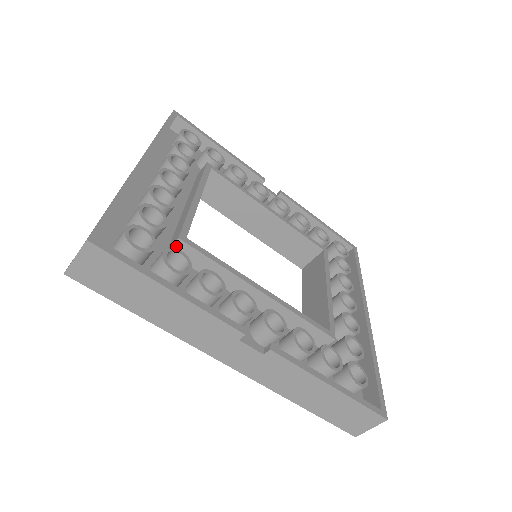
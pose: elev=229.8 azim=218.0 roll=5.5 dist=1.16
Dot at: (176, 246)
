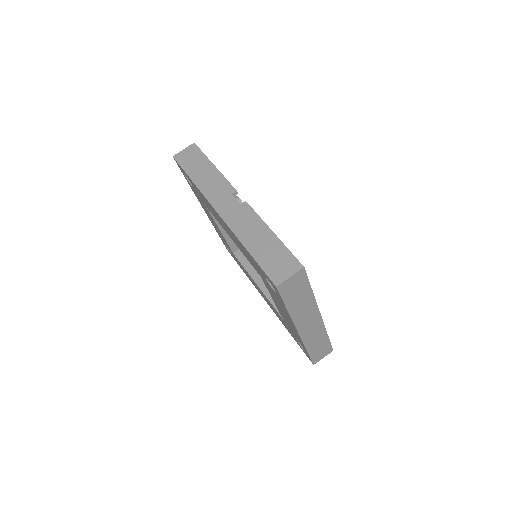
Dot at: occluded
